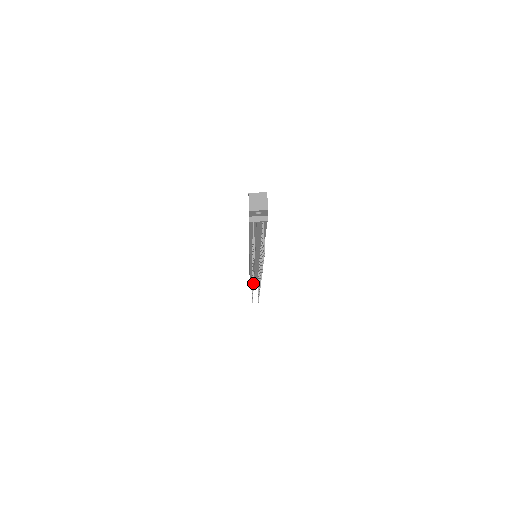
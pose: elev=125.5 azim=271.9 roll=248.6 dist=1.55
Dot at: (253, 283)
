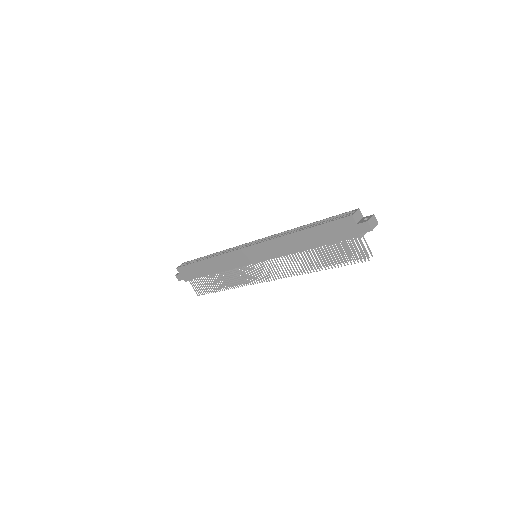
Dot at: occluded
